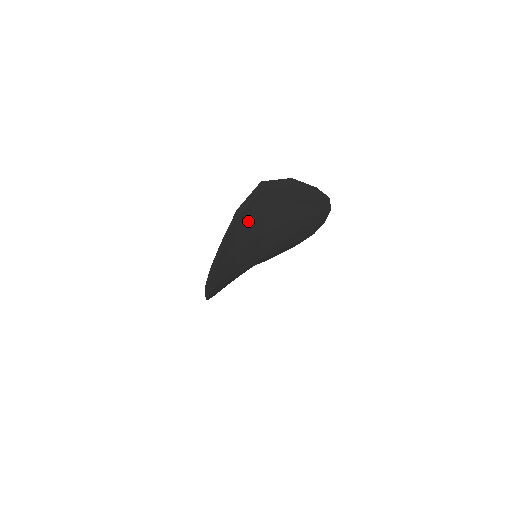
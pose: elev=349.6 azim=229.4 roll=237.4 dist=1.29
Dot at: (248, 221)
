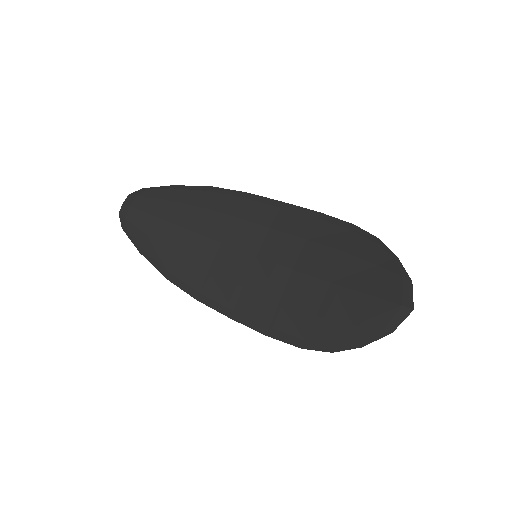
Dot at: (367, 313)
